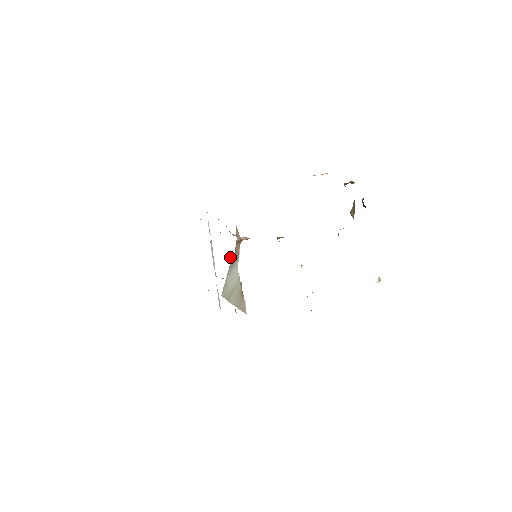
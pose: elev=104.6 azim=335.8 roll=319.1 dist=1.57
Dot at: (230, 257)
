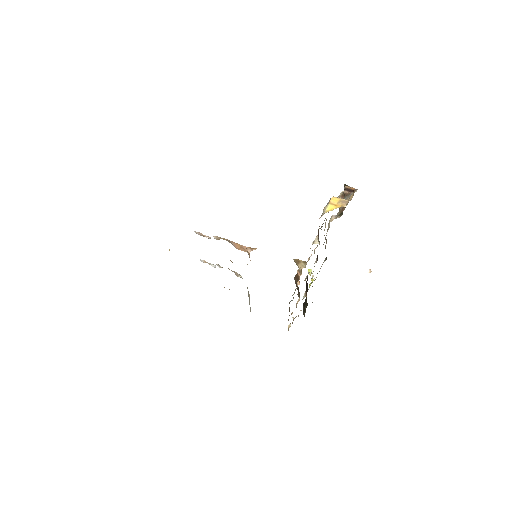
Dot at: (231, 261)
